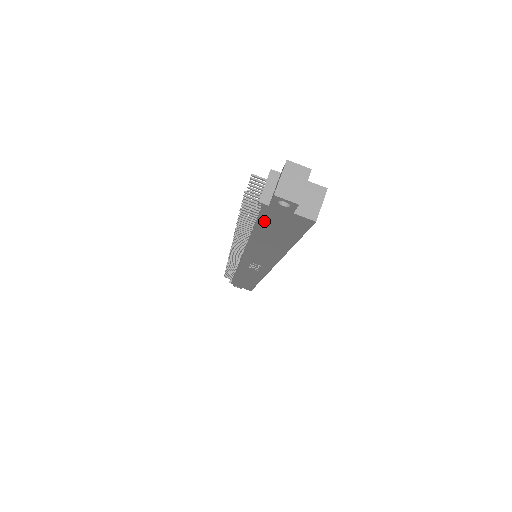
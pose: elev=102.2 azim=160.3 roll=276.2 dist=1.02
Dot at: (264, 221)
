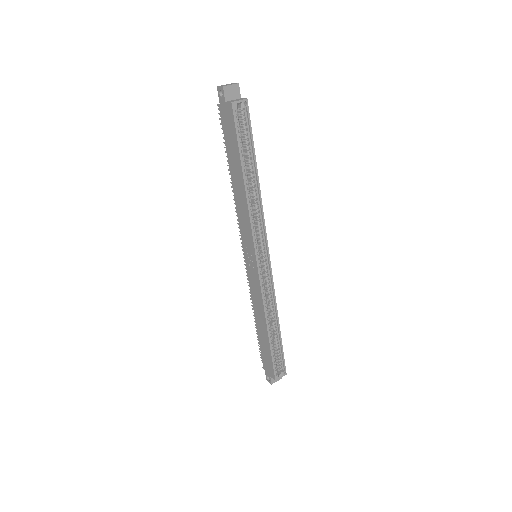
Dot at: (225, 133)
